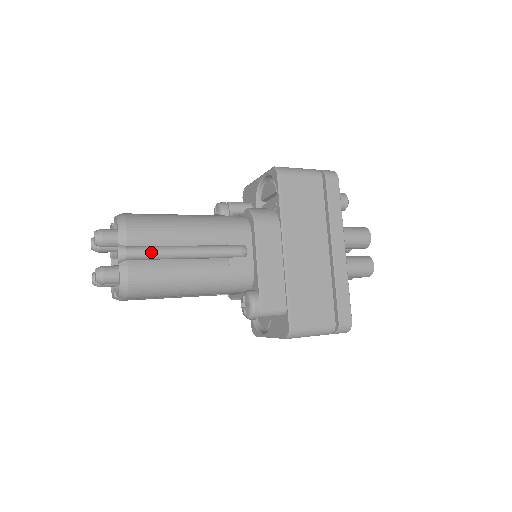
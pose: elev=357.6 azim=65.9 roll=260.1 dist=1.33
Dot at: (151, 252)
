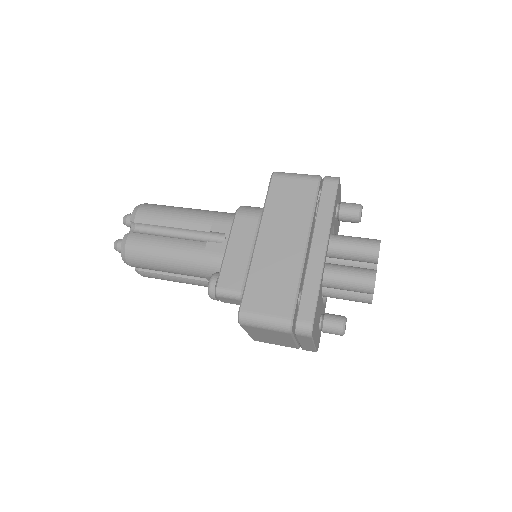
Dot at: (152, 231)
